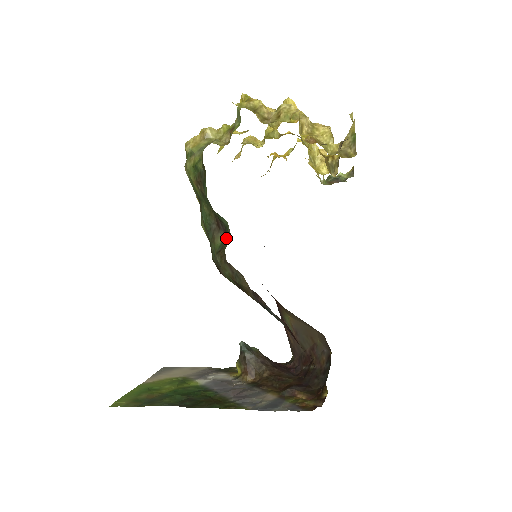
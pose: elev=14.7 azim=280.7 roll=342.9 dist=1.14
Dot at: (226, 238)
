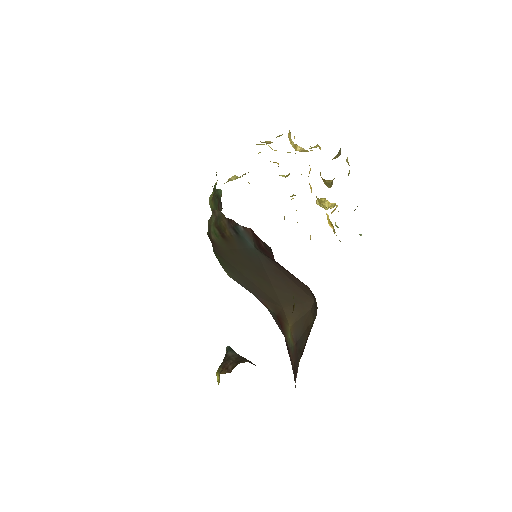
Dot at: occluded
